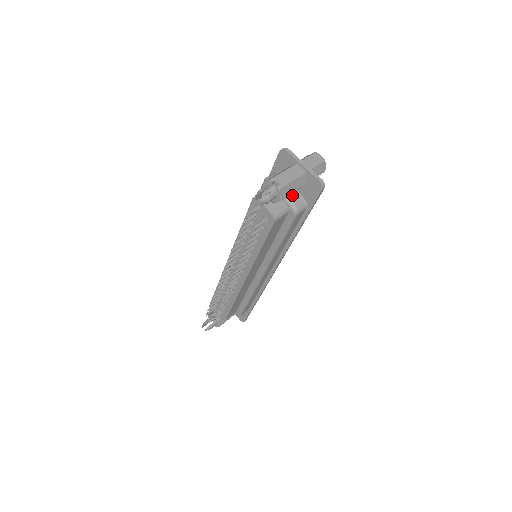
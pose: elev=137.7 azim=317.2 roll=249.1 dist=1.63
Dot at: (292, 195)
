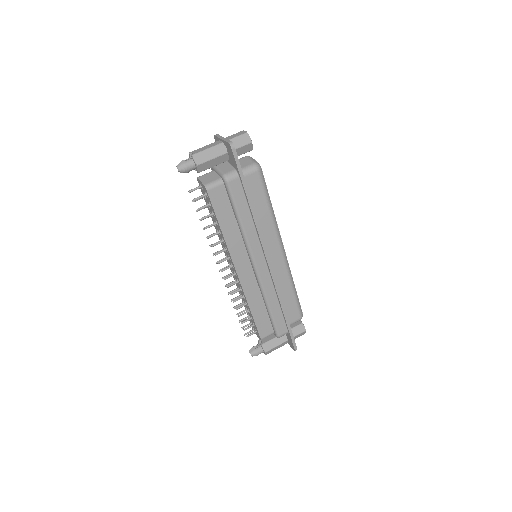
Dot at: (225, 168)
